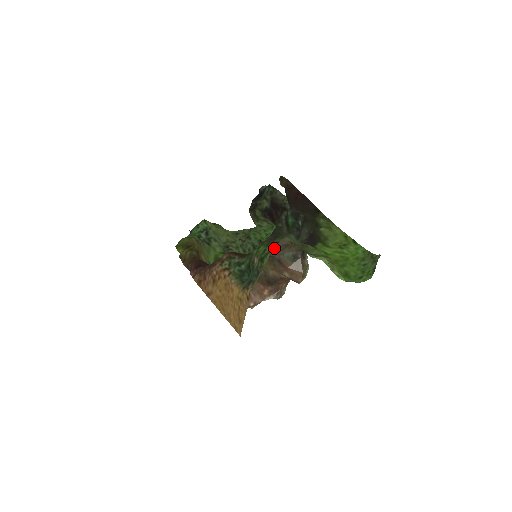
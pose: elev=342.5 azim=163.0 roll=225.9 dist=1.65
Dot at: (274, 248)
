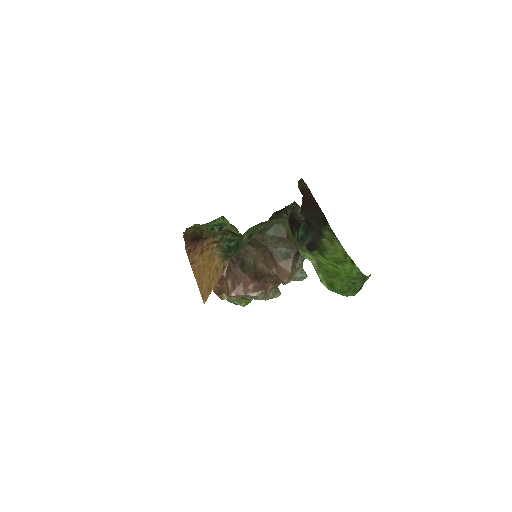
Dot at: (269, 238)
